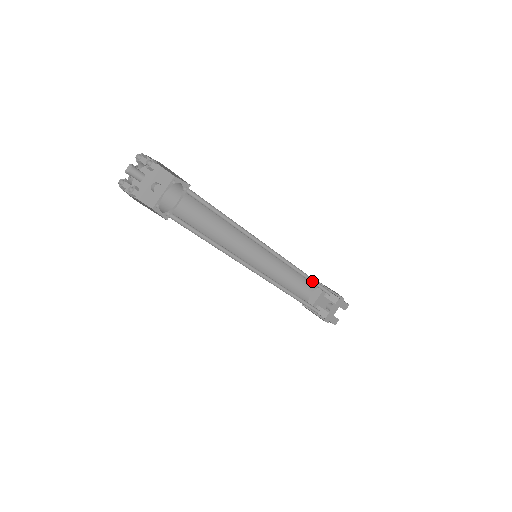
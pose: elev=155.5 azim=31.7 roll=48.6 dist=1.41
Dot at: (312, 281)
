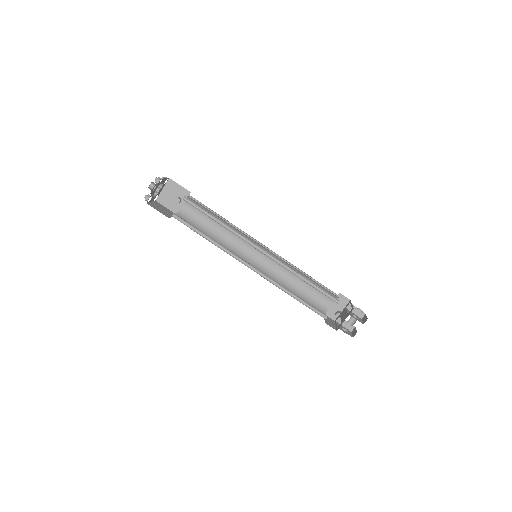
Dot at: (314, 285)
